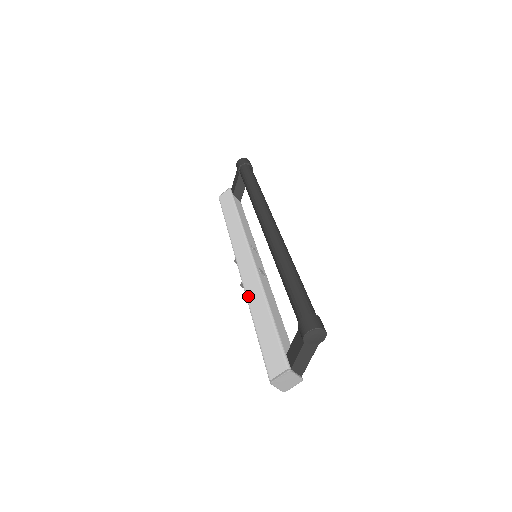
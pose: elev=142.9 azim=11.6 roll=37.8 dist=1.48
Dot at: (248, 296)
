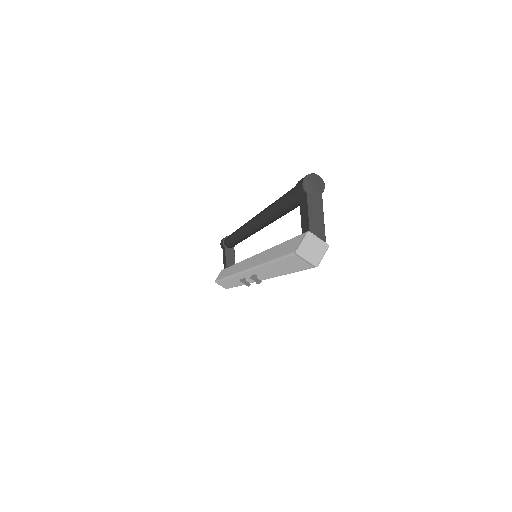
Dot at: (257, 264)
